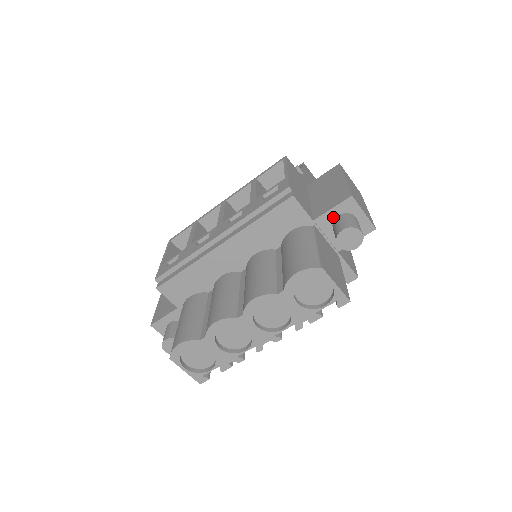
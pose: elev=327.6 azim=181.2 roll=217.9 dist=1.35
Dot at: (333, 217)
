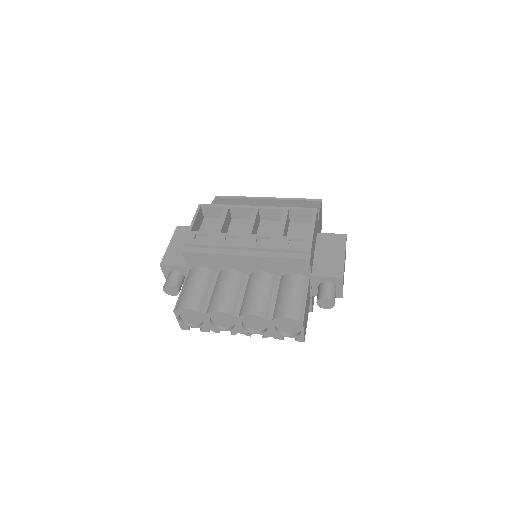
Dot at: (324, 280)
